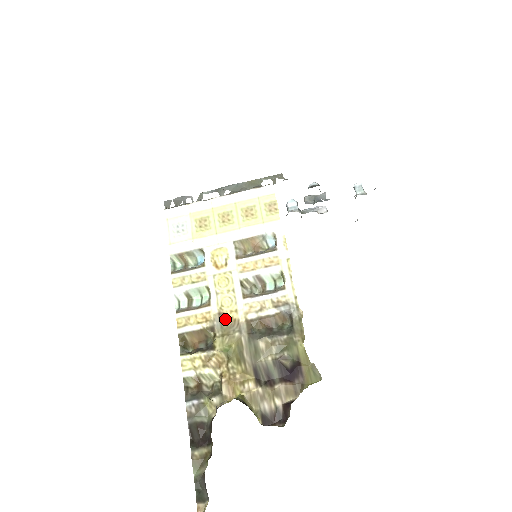
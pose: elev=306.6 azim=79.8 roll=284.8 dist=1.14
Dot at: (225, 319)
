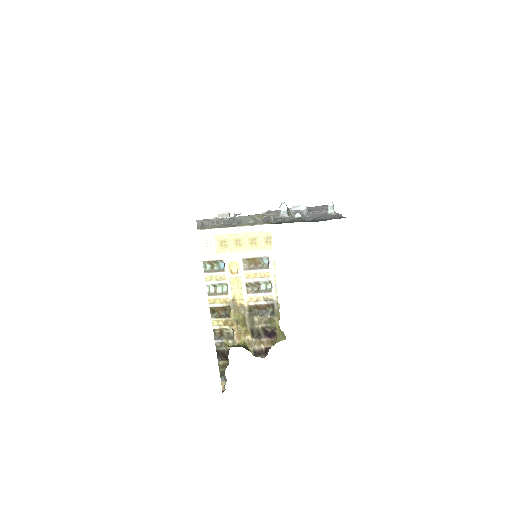
Dot at: (236, 303)
